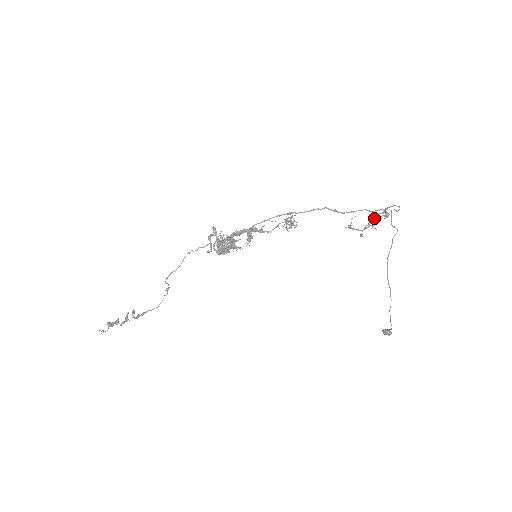
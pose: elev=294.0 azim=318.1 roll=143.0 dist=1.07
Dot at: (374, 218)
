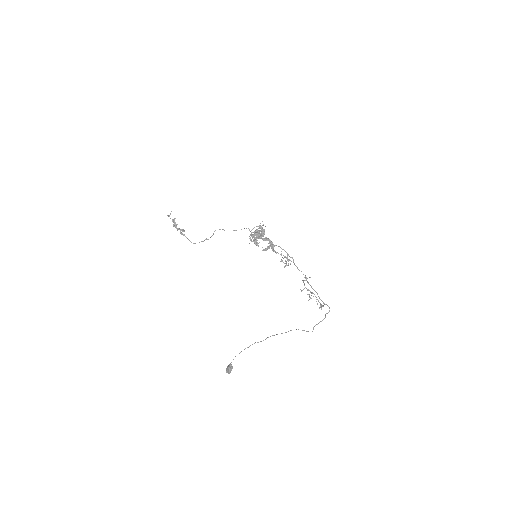
Dot at: occluded
